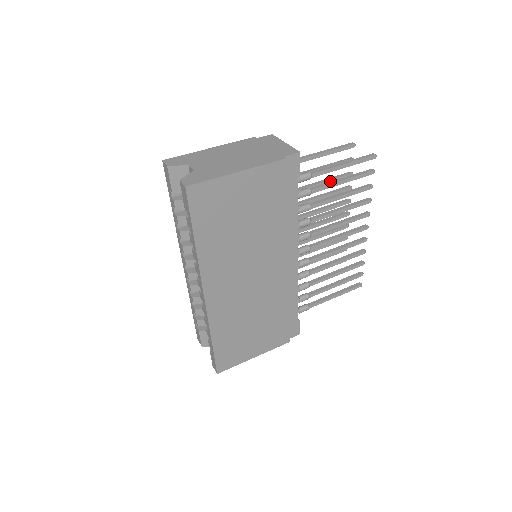
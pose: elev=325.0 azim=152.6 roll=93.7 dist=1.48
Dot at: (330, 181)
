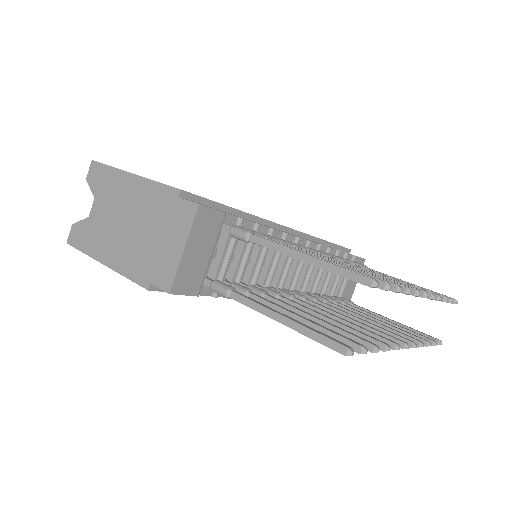
Dot at: occluded
